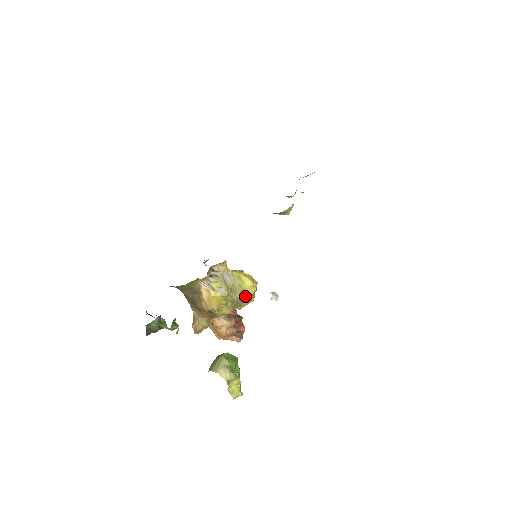
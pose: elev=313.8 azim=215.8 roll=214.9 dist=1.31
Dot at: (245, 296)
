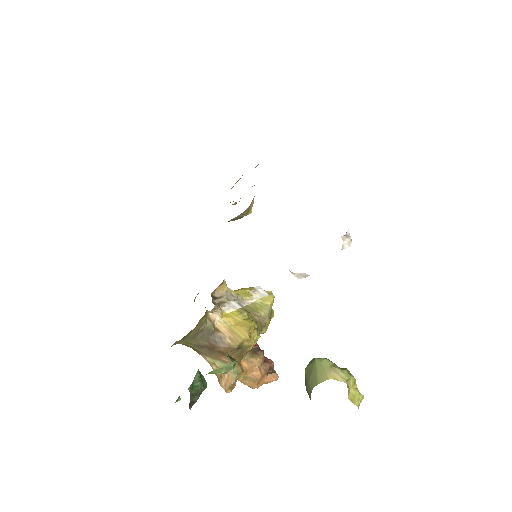
Dot at: (266, 309)
